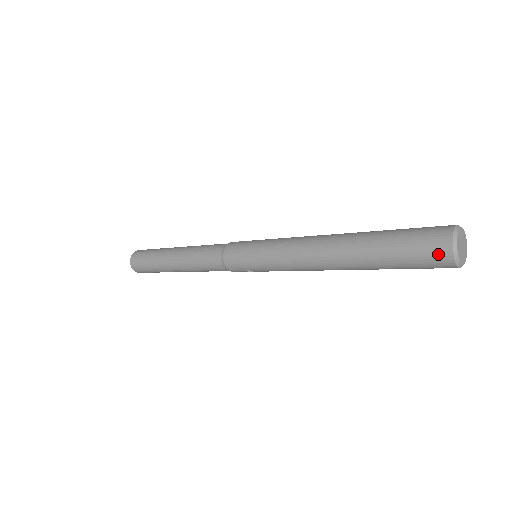
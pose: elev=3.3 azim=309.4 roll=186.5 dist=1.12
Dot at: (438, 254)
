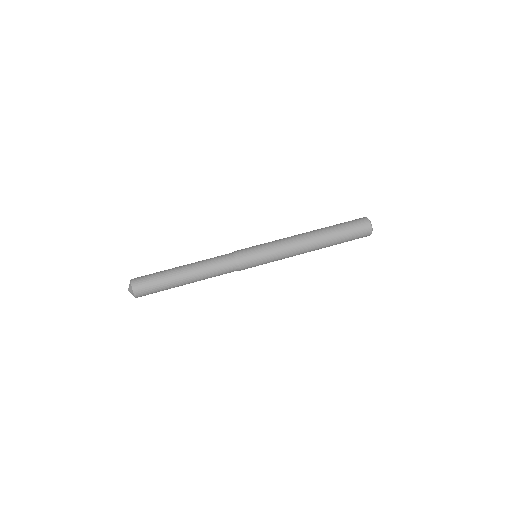
Dot at: occluded
